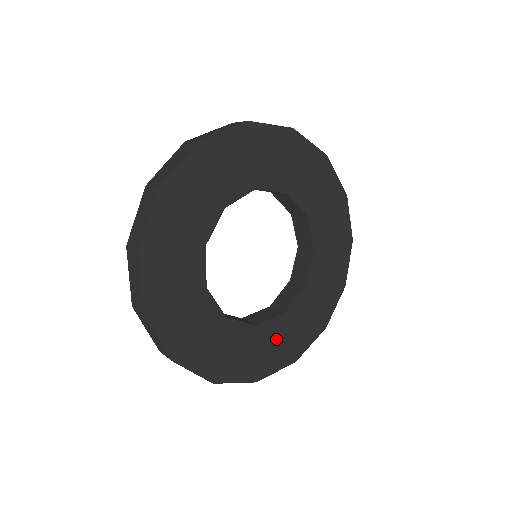
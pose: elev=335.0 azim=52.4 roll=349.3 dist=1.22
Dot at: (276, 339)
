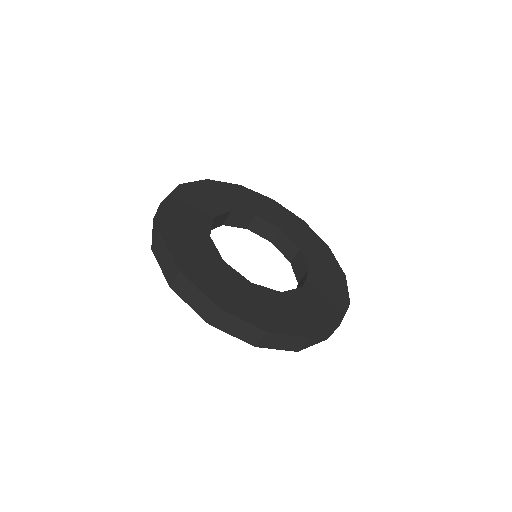
Dot at: (307, 305)
